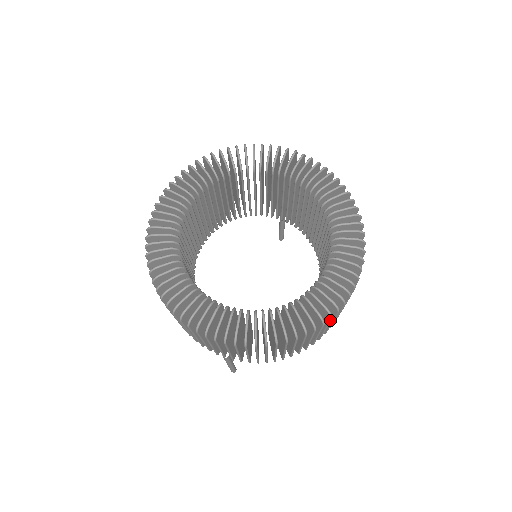
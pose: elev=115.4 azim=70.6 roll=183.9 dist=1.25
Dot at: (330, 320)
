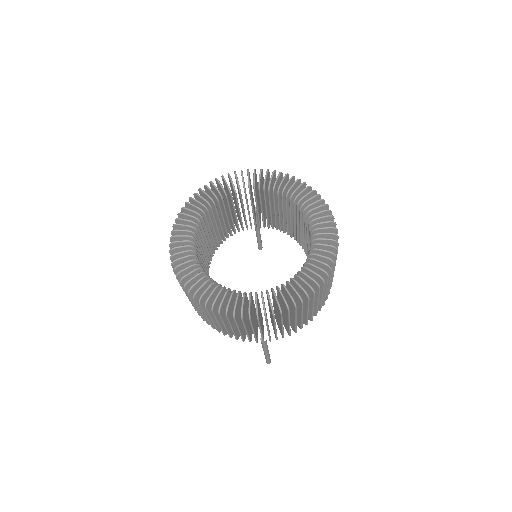
Dot at: (331, 272)
